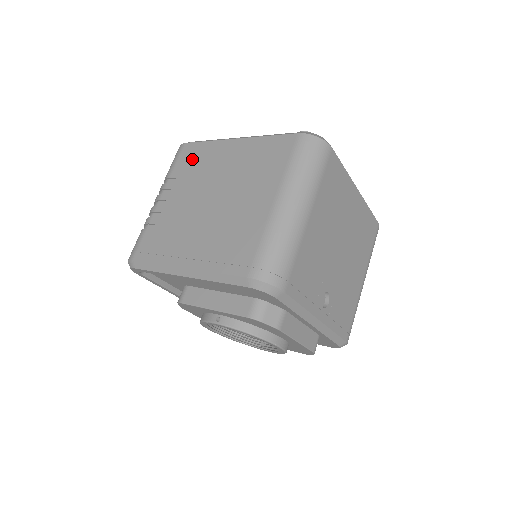
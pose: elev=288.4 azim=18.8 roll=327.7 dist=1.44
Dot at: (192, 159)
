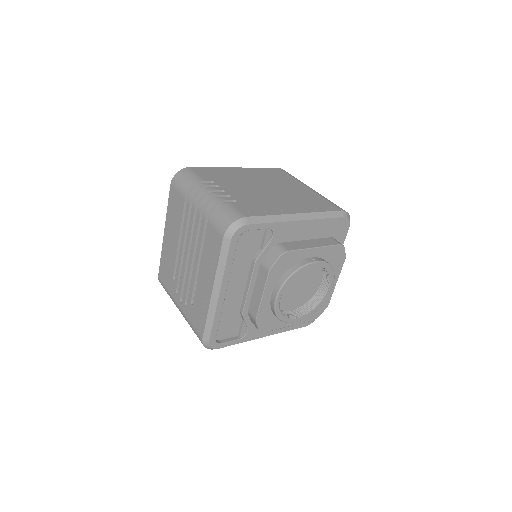
Dot at: (213, 173)
